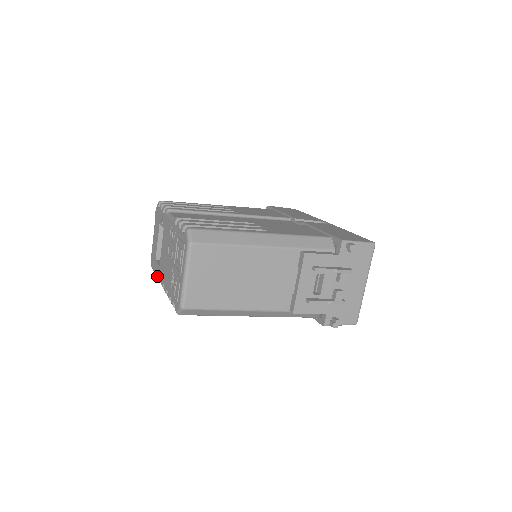
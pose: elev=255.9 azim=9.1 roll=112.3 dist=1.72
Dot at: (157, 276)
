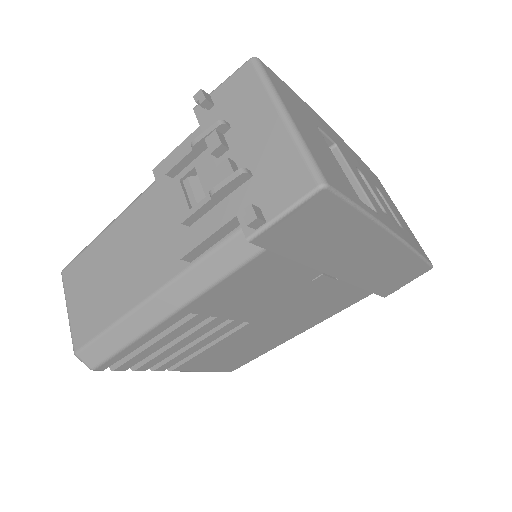
Dot at: occluded
